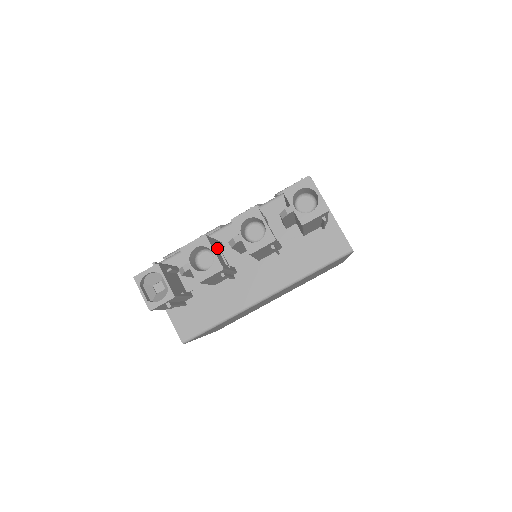
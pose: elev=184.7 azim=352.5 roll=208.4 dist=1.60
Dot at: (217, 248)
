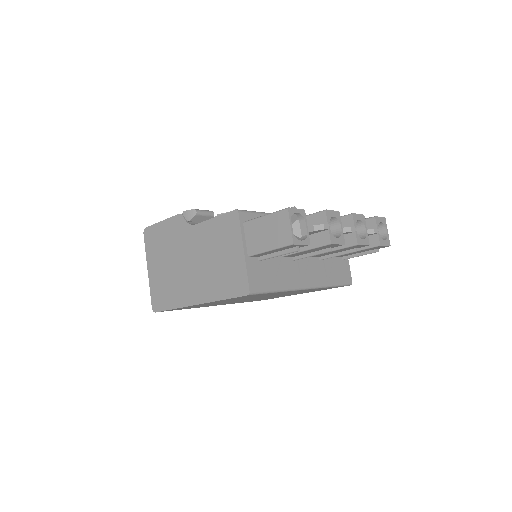
Dot at: occluded
